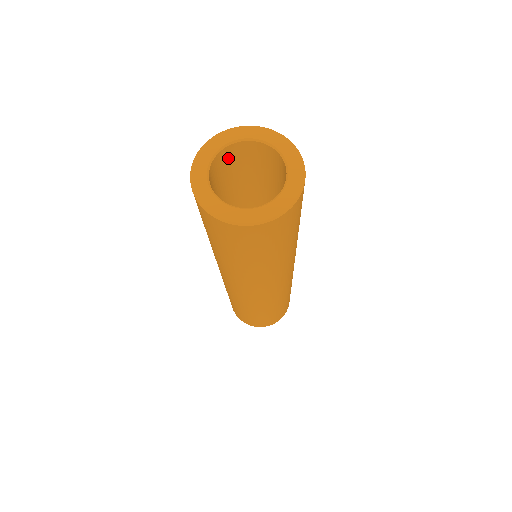
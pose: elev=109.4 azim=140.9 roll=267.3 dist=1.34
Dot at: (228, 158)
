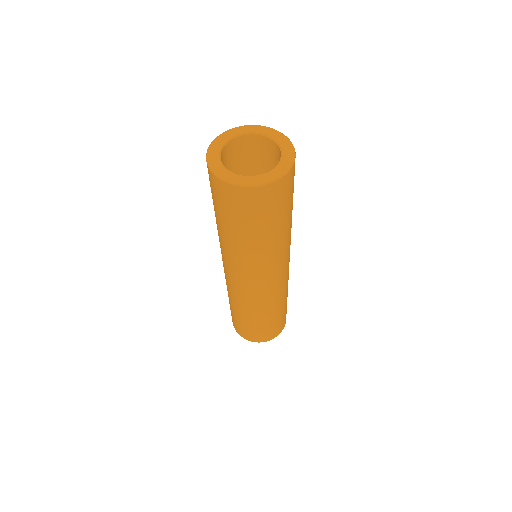
Dot at: (223, 161)
